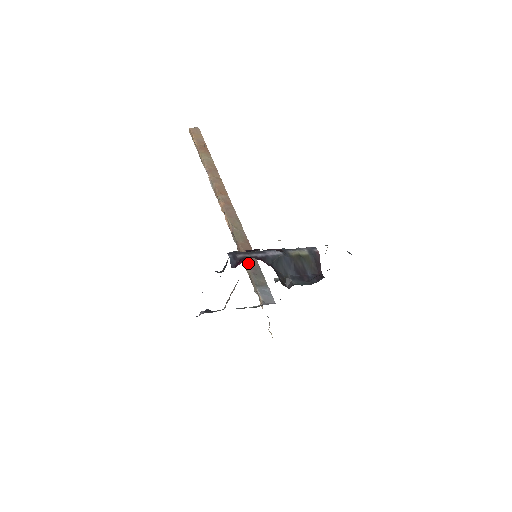
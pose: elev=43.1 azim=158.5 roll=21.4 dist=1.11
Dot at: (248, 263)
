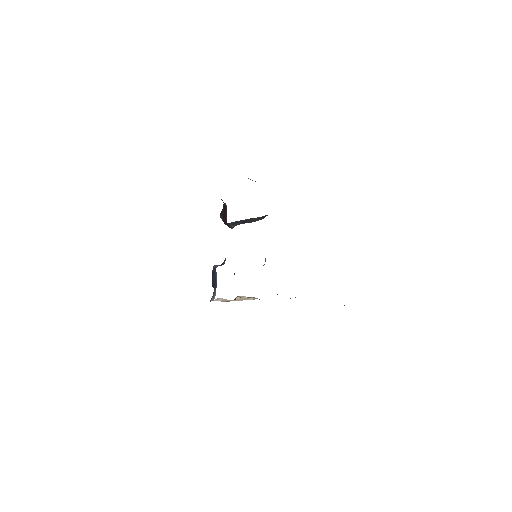
Dot at: occluded
